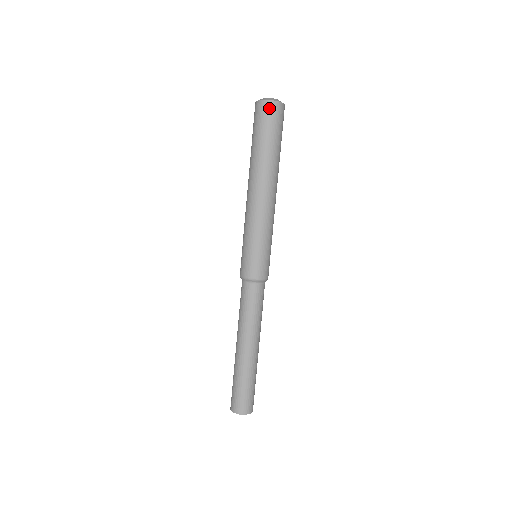
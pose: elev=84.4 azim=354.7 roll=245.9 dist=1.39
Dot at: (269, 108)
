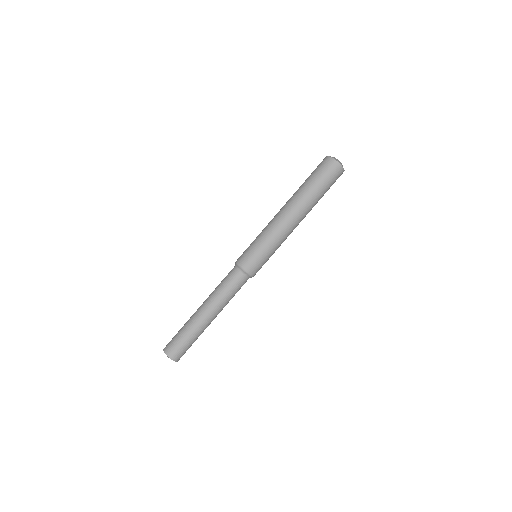
Dot at: (338, 170)
